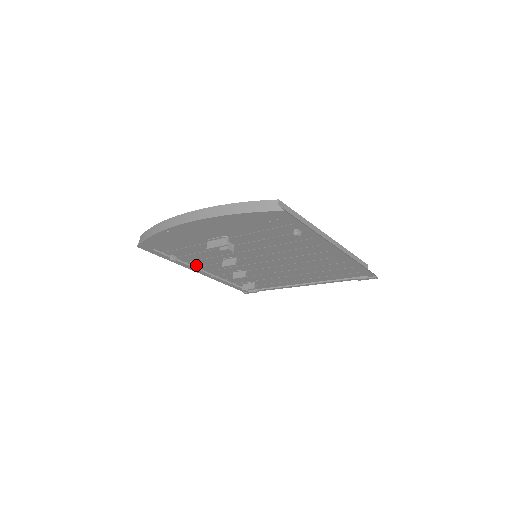
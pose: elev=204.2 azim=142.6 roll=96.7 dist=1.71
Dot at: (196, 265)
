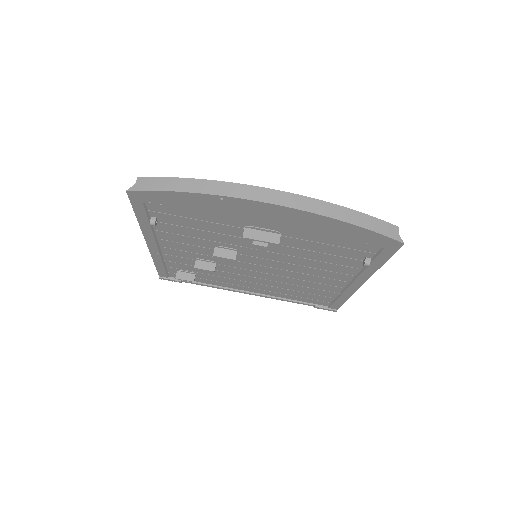
Dot at: (162, 237)
